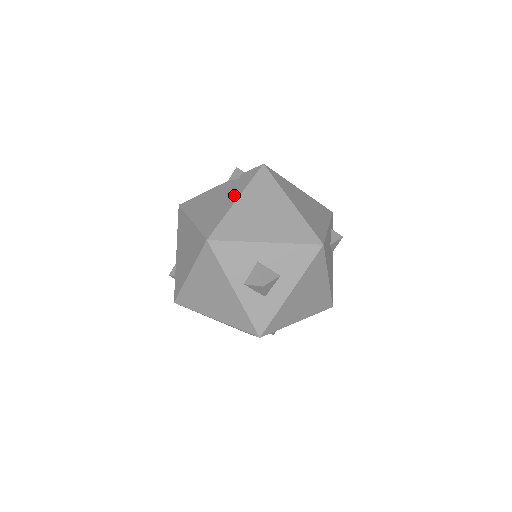
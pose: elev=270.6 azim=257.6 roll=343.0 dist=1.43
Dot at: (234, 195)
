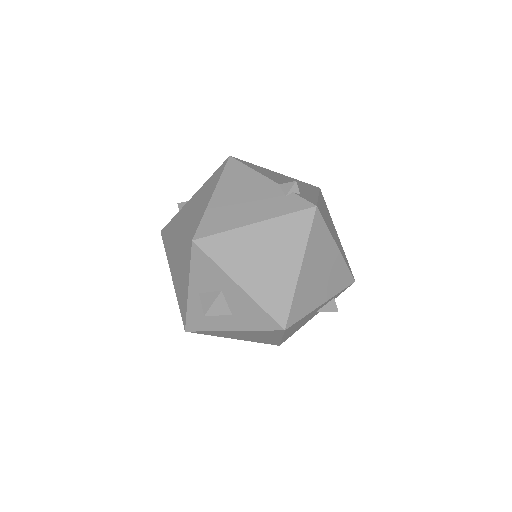
Dot at: (260, 214)
